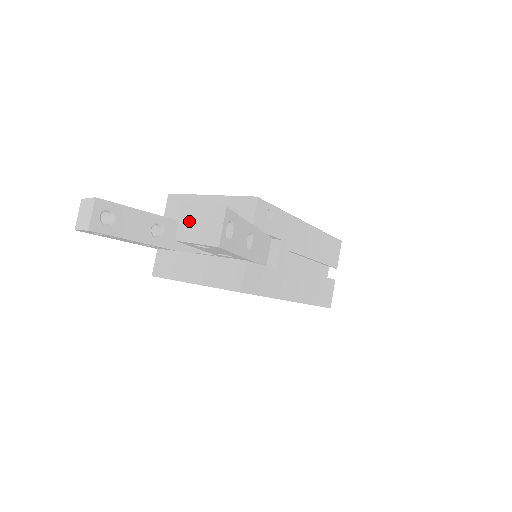
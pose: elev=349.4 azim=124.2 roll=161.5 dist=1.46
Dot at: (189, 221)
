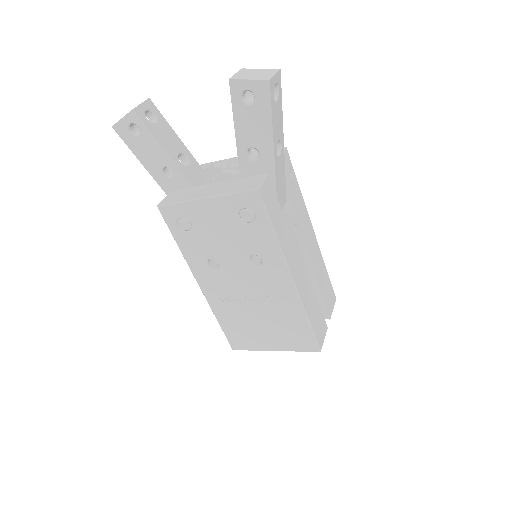
Dot at: (245, 73)
